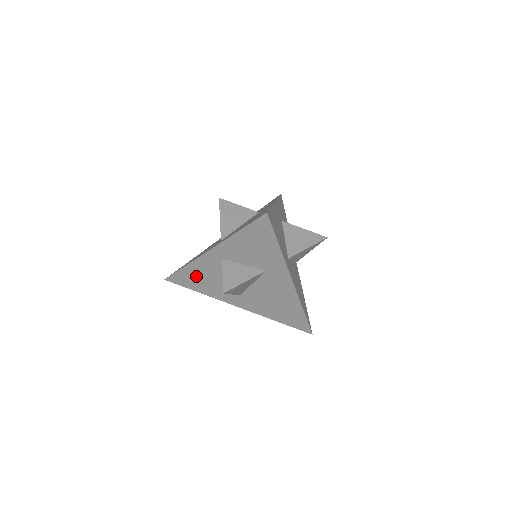
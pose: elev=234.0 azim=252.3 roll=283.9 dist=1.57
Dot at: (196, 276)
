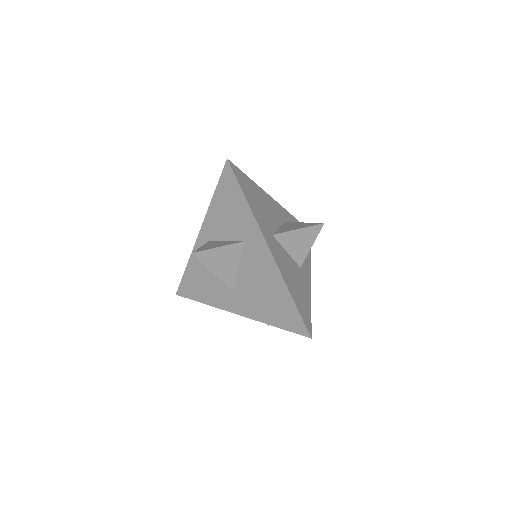
Dot at: (196, 277)
